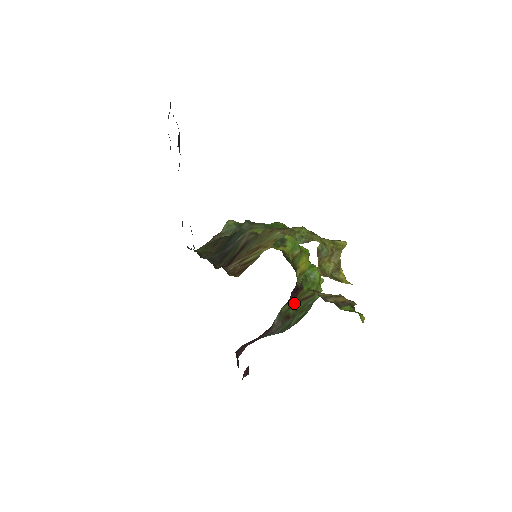
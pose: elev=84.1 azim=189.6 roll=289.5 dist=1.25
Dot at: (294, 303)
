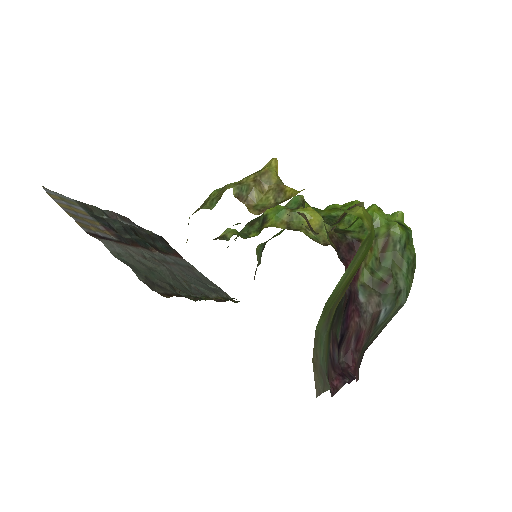
Dot at: (375, 263)
